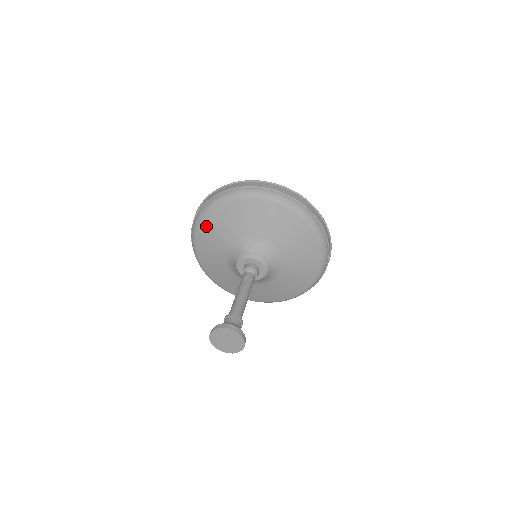
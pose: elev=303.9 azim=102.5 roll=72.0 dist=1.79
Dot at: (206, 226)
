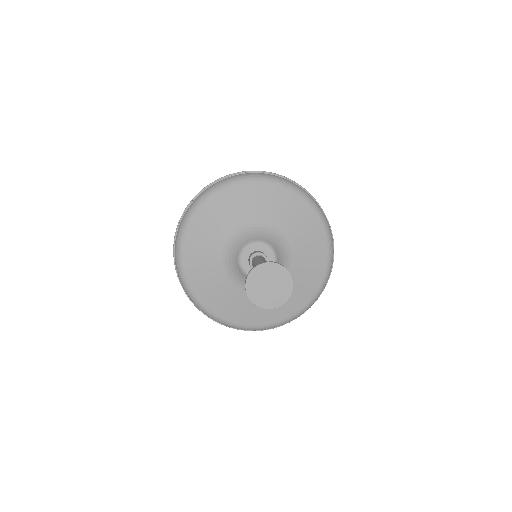
Dot at: (195, 228)
